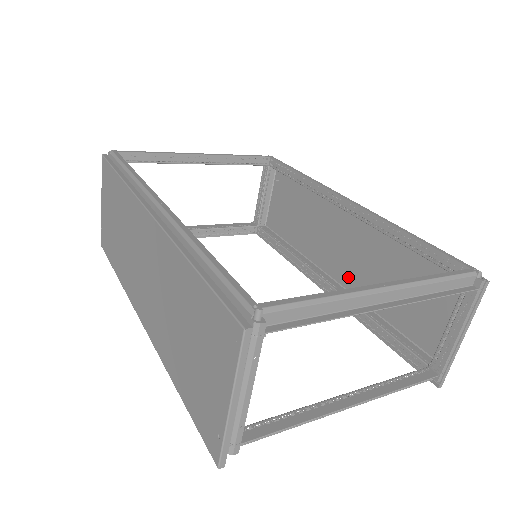
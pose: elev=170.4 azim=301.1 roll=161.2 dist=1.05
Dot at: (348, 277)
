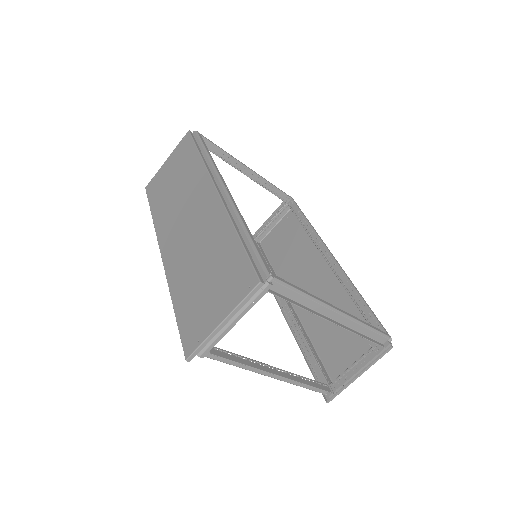
Dot at: occluded
